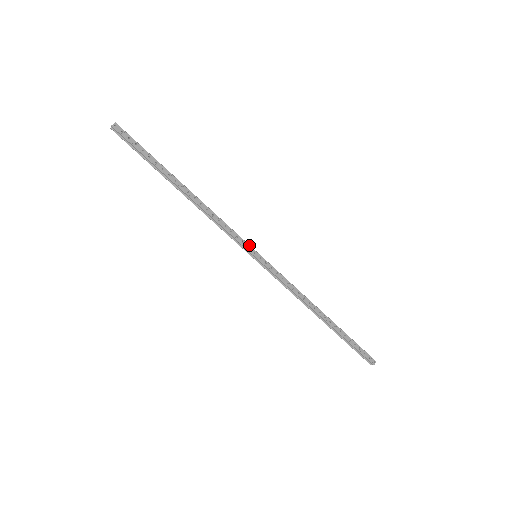
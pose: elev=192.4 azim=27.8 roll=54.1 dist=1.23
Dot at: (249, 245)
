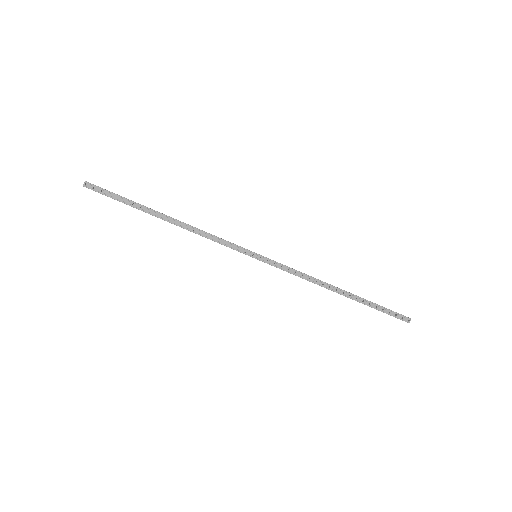
Dot at: (245, 249)
